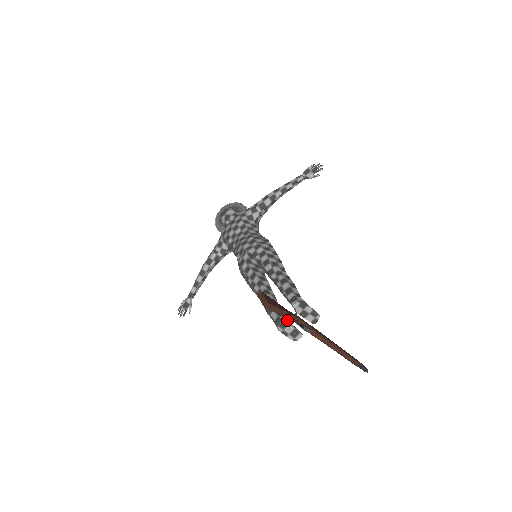
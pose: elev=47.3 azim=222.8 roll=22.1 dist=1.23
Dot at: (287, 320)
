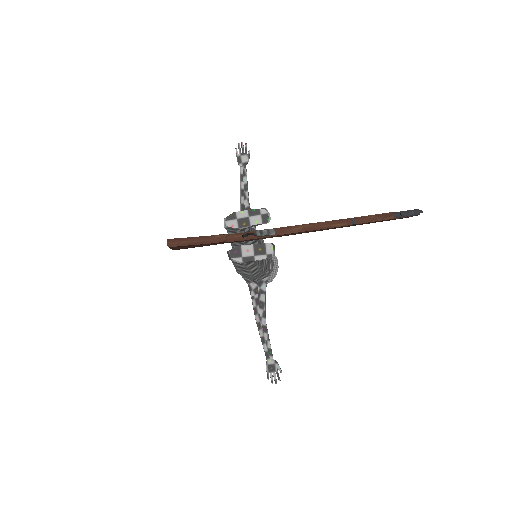
Dot at: (239, 246)
